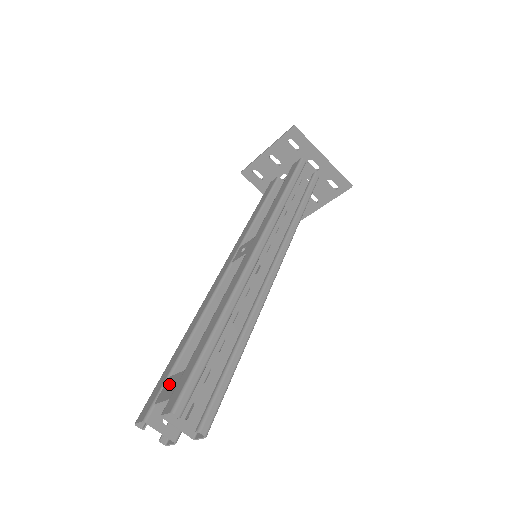
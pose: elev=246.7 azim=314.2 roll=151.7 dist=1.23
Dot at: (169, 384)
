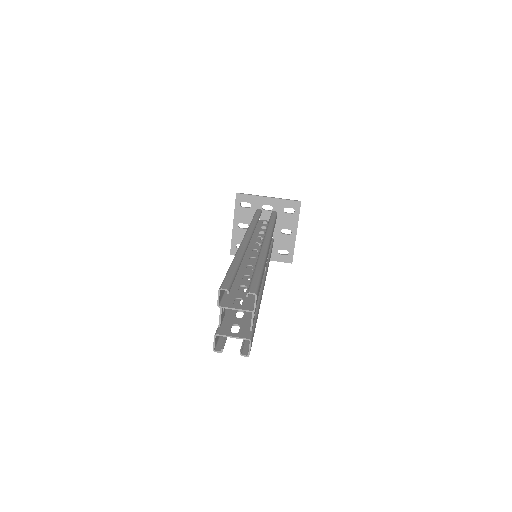
Dot at: occluded
